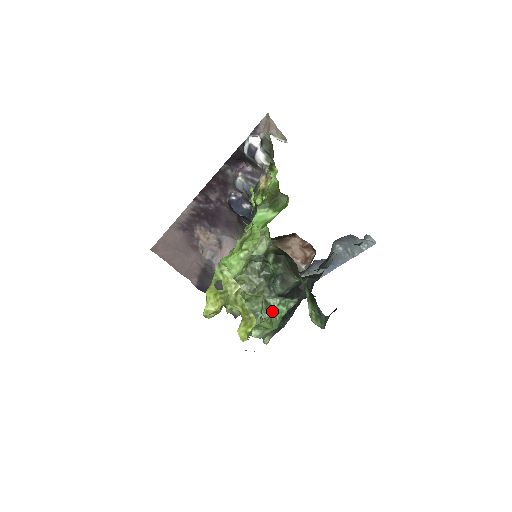
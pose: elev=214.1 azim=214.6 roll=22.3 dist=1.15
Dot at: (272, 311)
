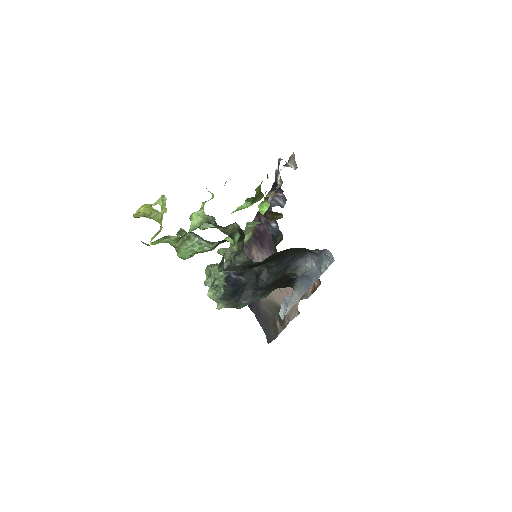
Dot at: (188, 243)
